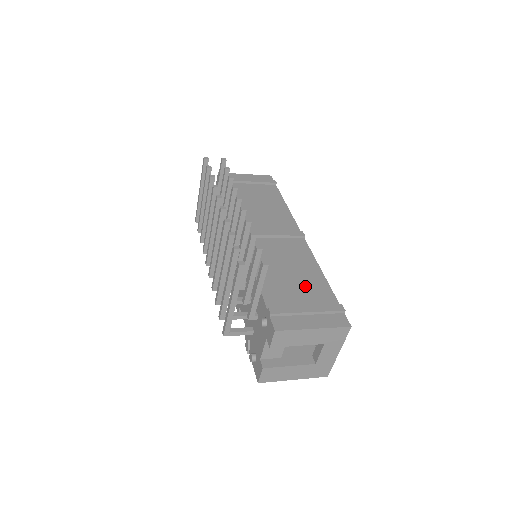
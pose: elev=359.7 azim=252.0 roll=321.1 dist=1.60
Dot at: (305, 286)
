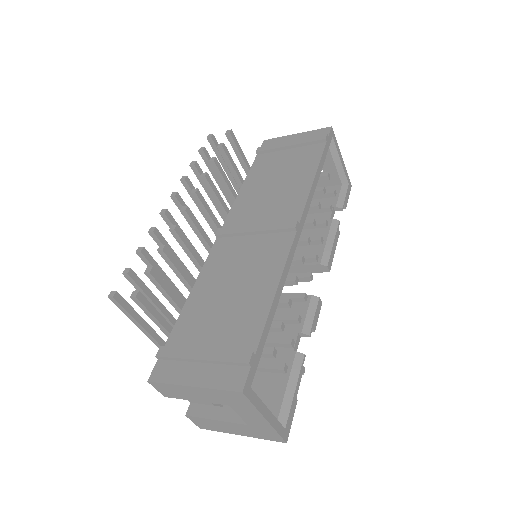
Dot at: (233, 315)
